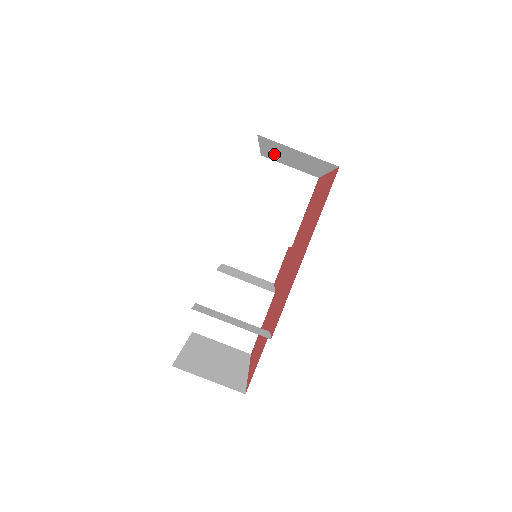
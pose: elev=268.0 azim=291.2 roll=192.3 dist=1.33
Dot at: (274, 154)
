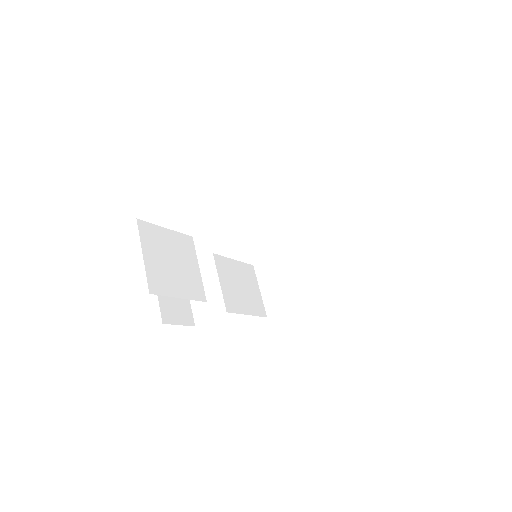
Dot at: (295, 257)
